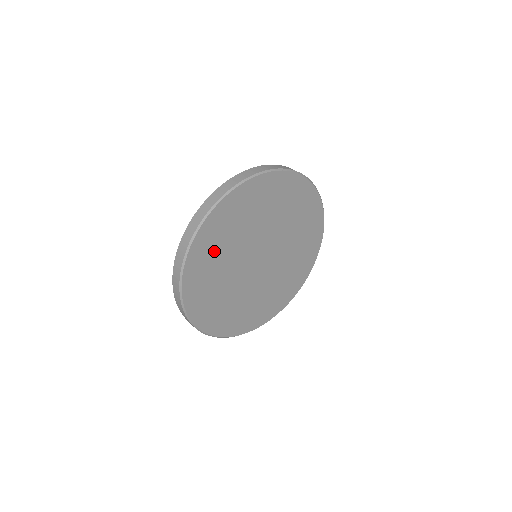
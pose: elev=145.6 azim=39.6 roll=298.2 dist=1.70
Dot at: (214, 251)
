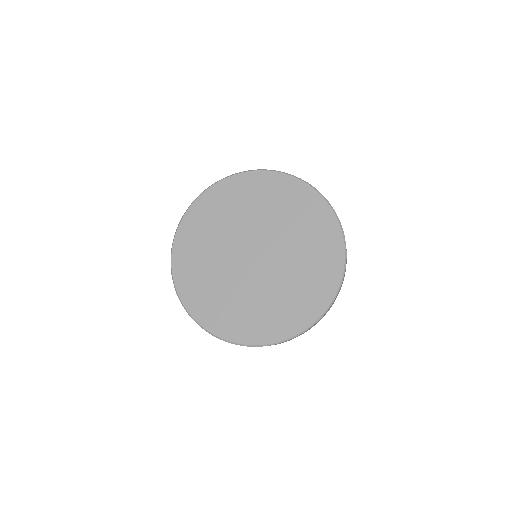
Dot at: (196, 256)
